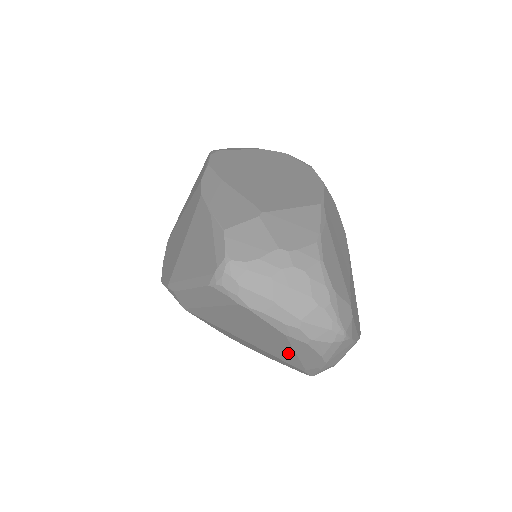
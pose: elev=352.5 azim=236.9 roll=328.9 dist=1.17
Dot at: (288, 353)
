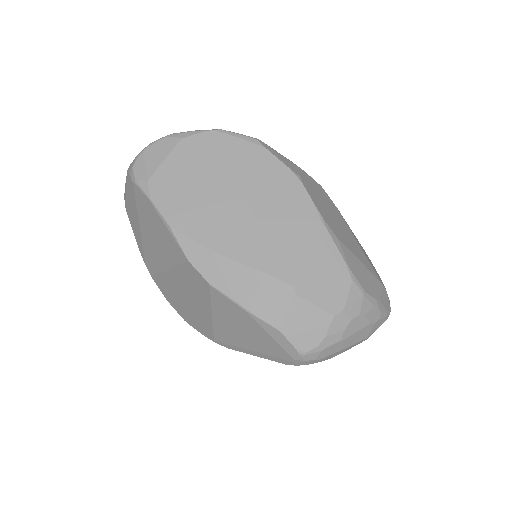
Dot at: occluded
